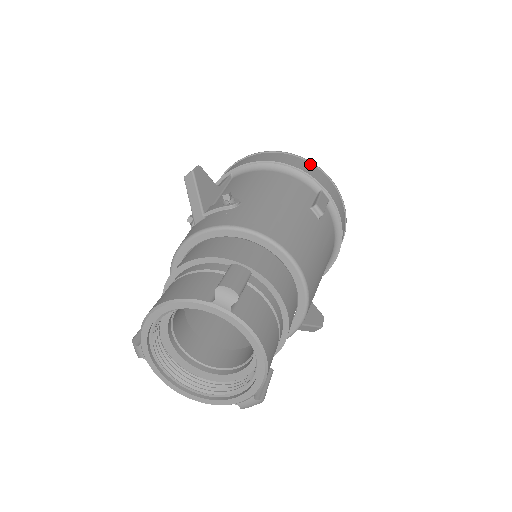
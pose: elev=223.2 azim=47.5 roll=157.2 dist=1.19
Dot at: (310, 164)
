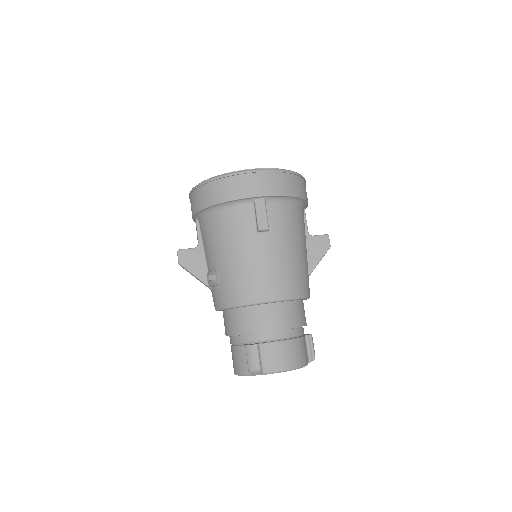
Dot at: (231, 179)
